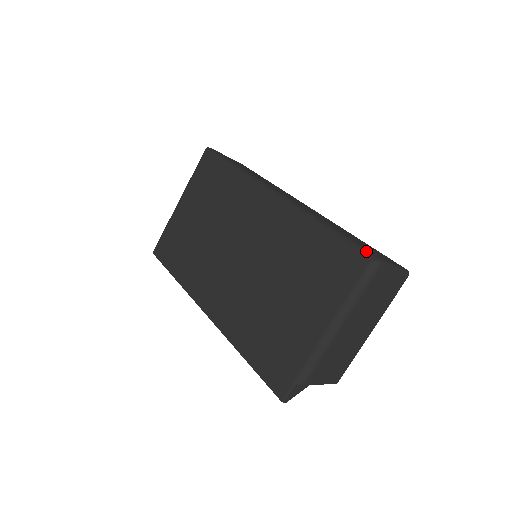
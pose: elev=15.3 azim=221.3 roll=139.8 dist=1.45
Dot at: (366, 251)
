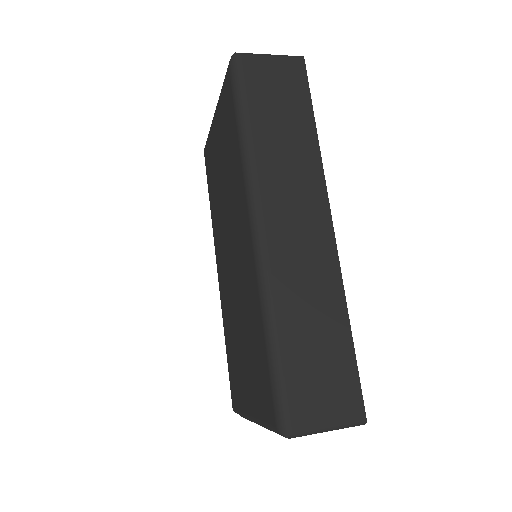
Dot at: (283, 412)
